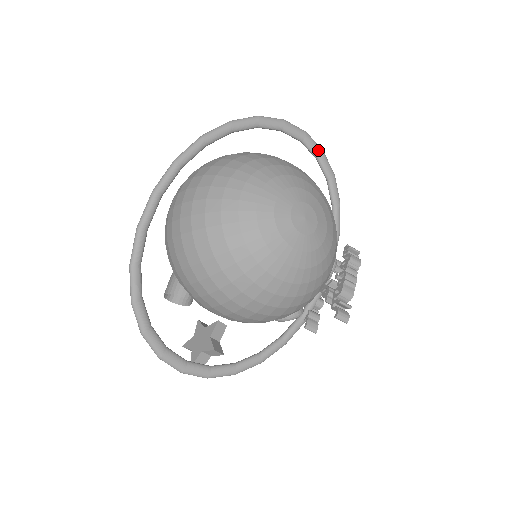
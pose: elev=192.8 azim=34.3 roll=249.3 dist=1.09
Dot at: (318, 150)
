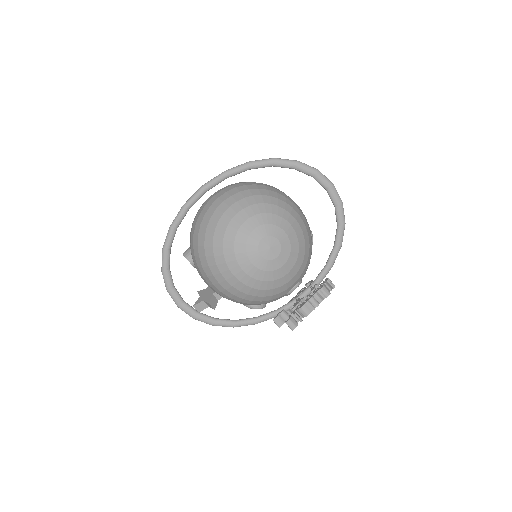
Dot at: (337, 201)
